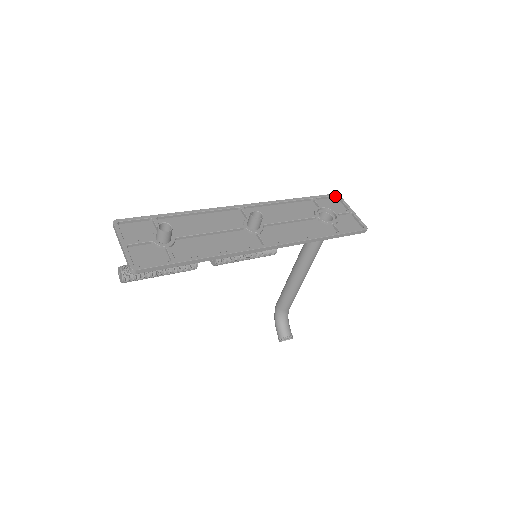
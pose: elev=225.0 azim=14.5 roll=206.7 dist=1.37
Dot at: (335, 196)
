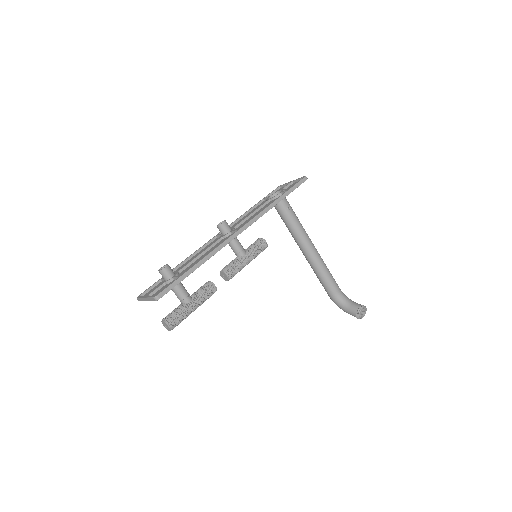
Dot at: (278, 188)
